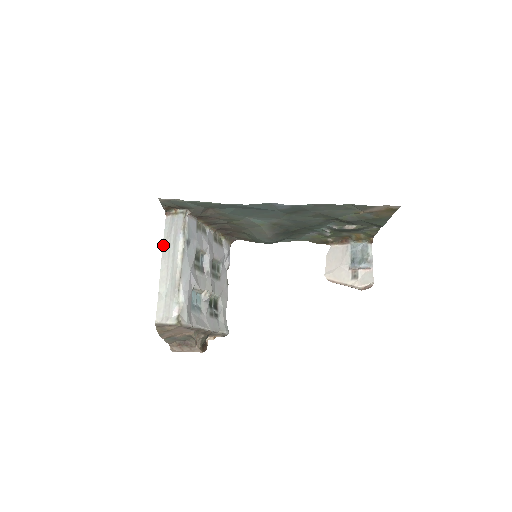
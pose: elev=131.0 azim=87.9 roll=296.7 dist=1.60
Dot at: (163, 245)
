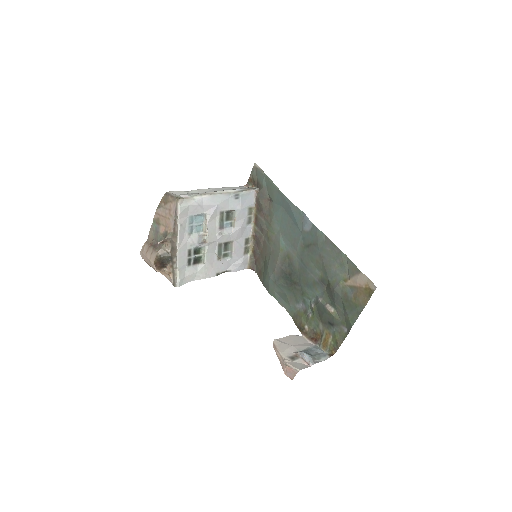
Dot at: (224, 187)
